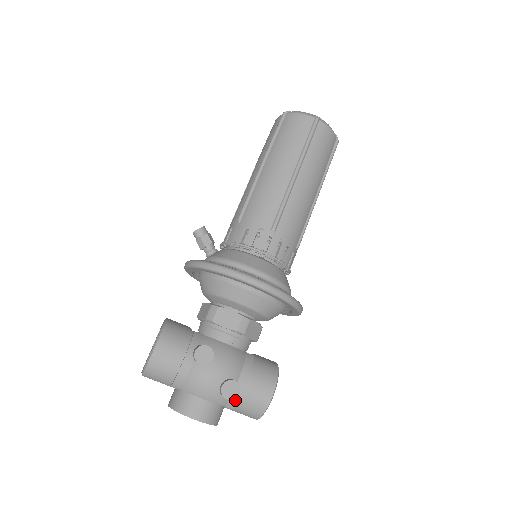
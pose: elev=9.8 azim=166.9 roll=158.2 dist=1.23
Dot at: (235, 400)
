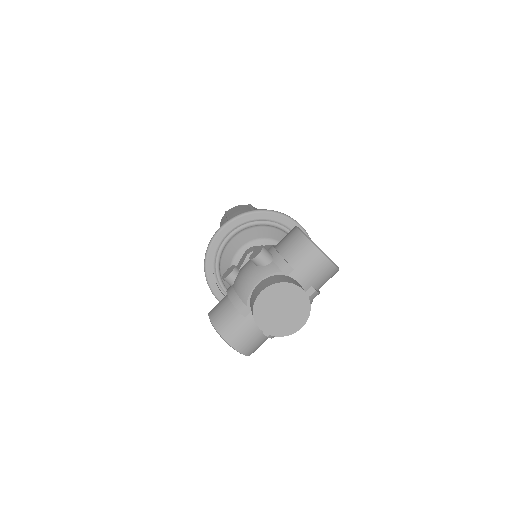
Dot at: (277, 258)
